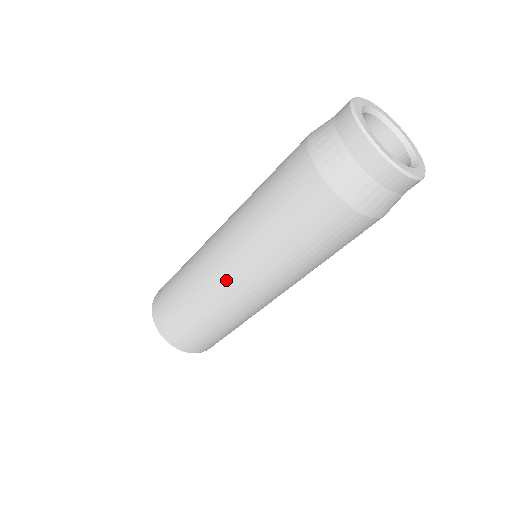
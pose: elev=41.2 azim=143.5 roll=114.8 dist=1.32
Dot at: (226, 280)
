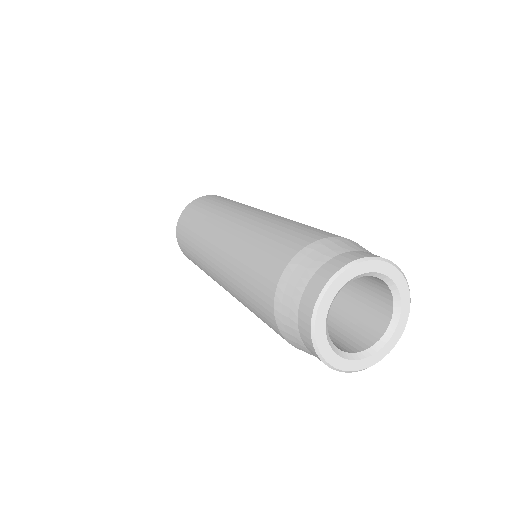
Dot at: (211, 269)
